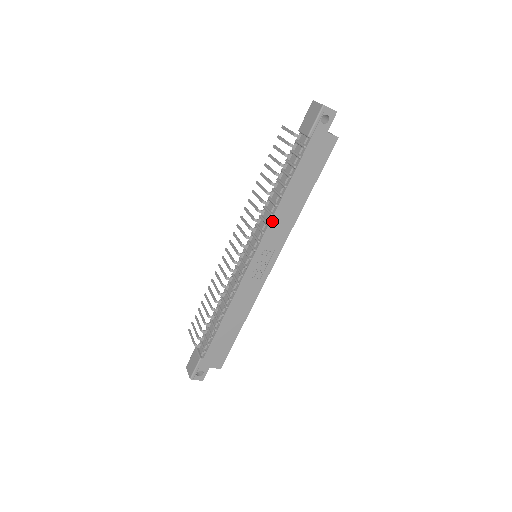
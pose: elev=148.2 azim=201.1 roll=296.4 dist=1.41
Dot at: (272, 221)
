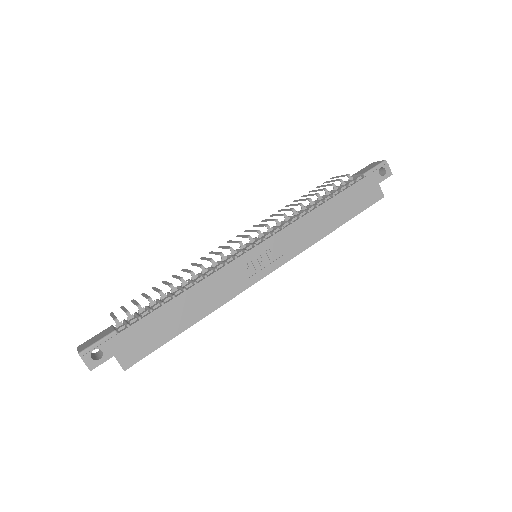
Dot at: (298, 222)
